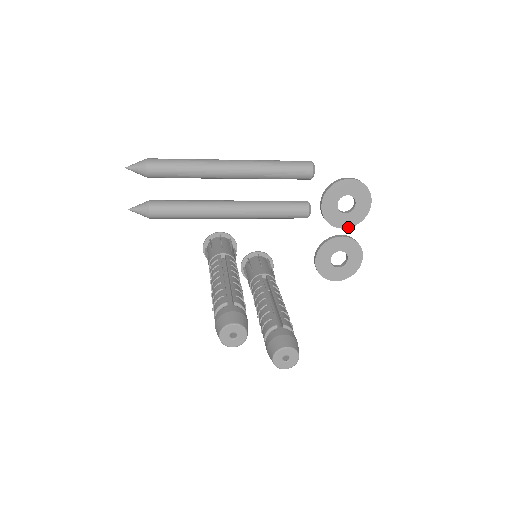
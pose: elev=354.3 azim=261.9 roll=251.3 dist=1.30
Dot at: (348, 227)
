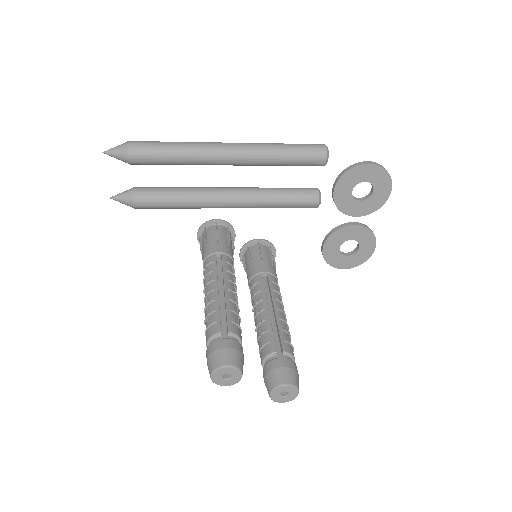
Dot at: (362, 215)
